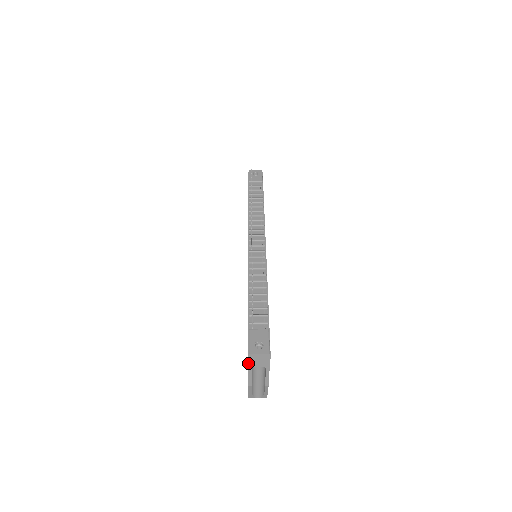
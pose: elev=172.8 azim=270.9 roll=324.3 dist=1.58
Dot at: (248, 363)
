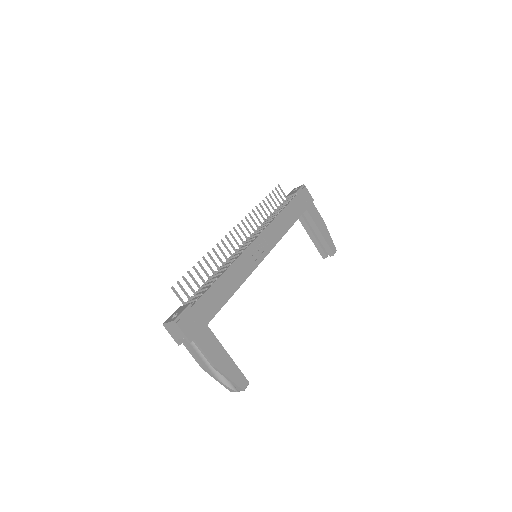
Dot at: (171, 336)
